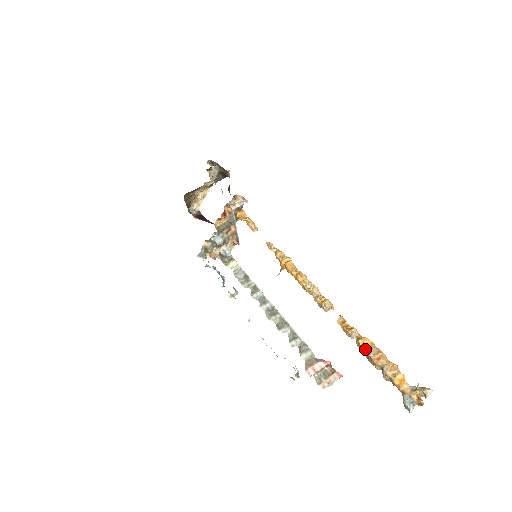
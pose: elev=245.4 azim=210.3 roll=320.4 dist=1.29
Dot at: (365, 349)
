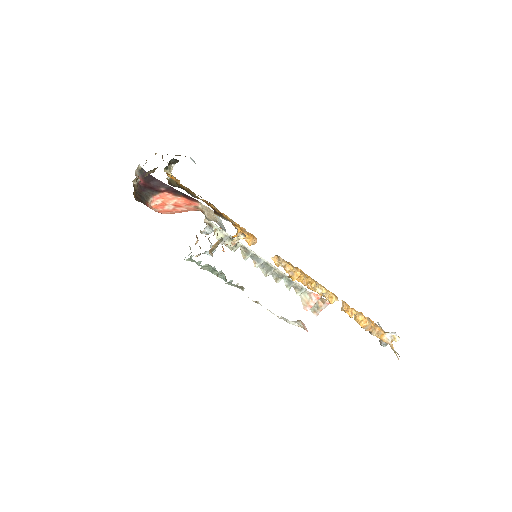
Dot at: (362, 327)
